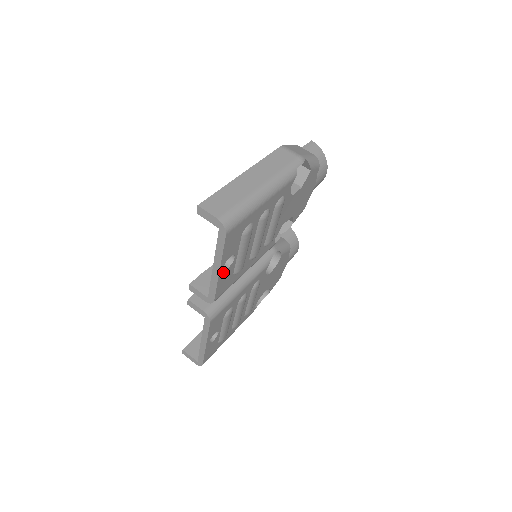
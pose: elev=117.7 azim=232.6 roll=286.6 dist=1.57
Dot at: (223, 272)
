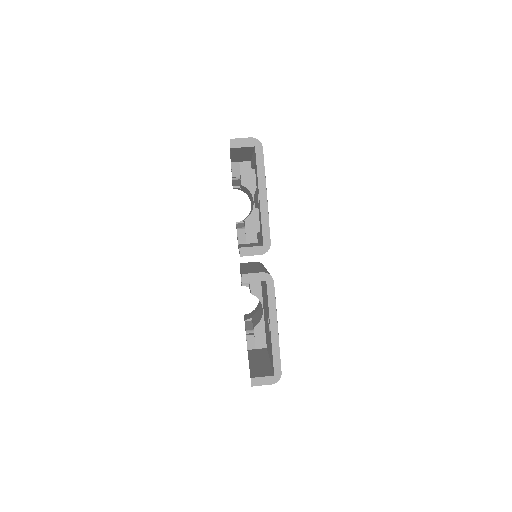
Dot at: occluded
